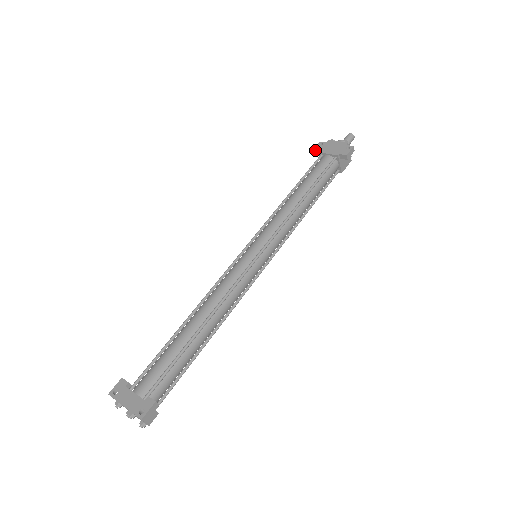
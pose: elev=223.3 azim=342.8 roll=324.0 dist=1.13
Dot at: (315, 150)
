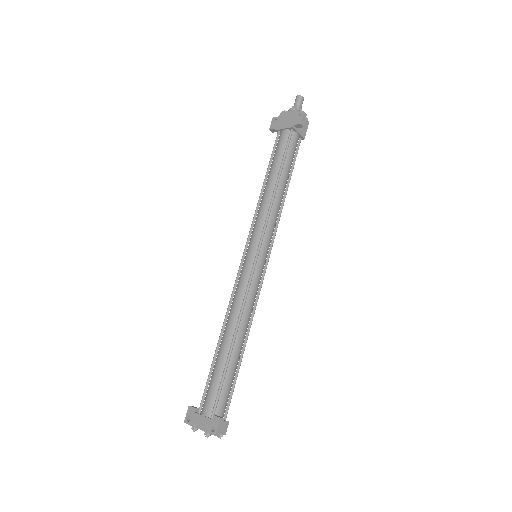
Dot at: (271, 129)
